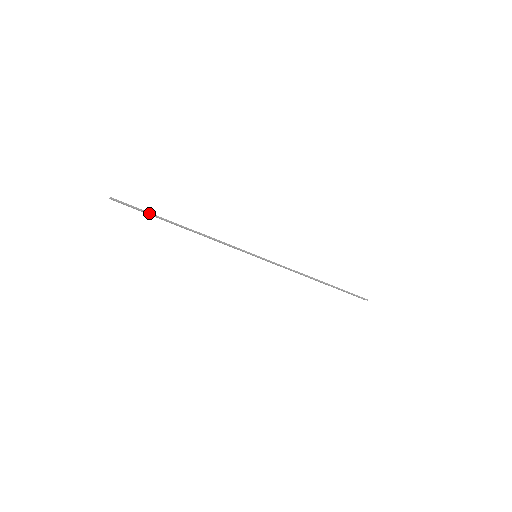
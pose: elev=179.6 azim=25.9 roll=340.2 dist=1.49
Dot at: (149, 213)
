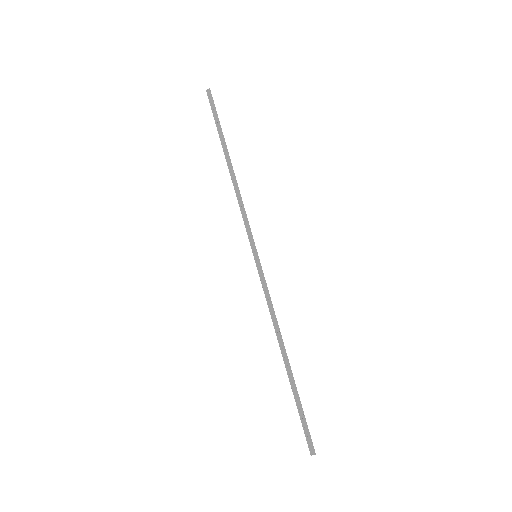
Dot at: (220, 126)
